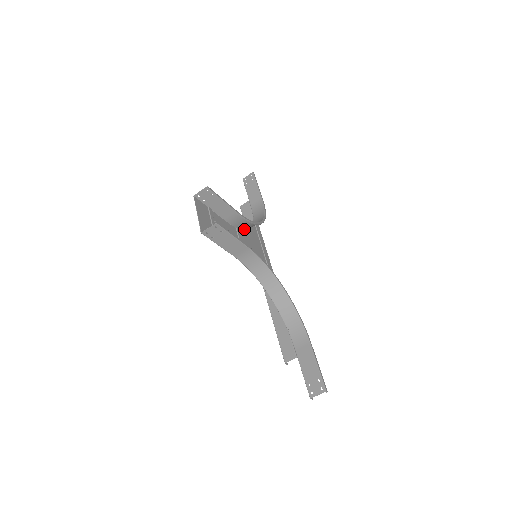
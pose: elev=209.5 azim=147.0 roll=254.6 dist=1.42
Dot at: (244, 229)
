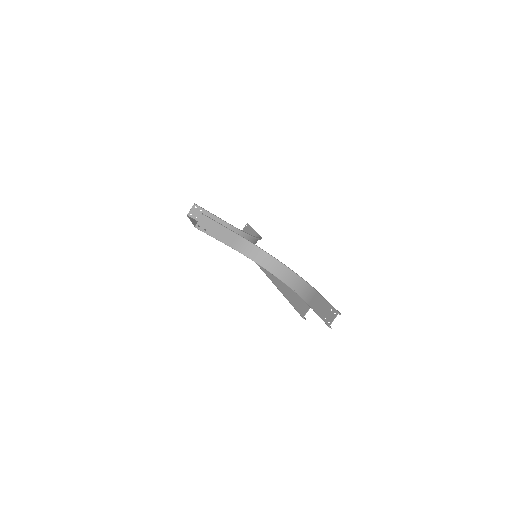
Dot at: occluded
